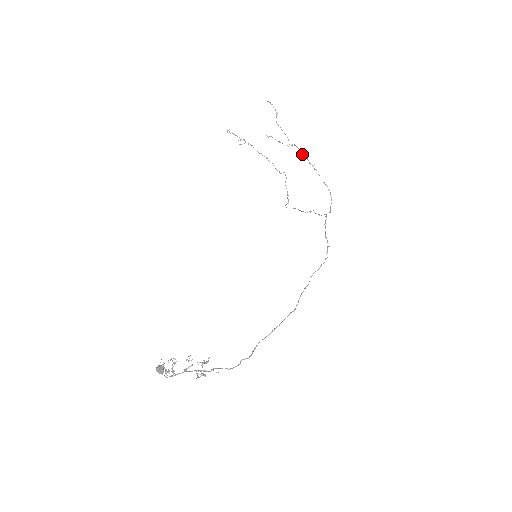
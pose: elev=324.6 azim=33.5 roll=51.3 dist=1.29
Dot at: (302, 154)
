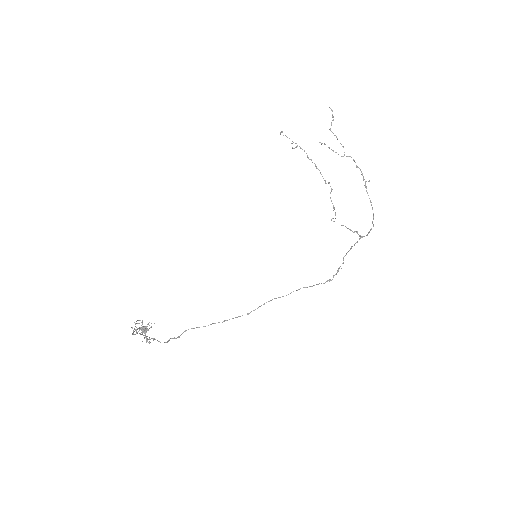
Dot at: (356, 167)
